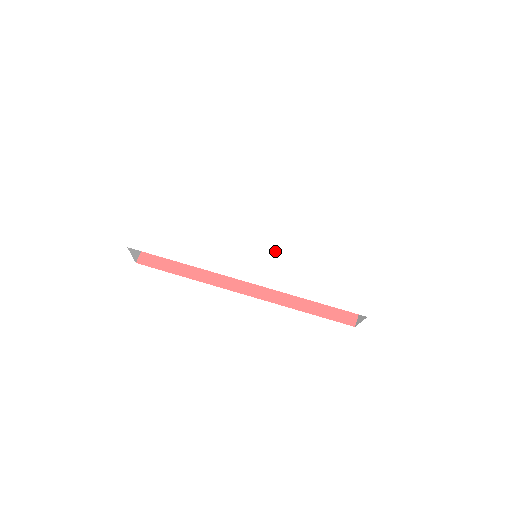
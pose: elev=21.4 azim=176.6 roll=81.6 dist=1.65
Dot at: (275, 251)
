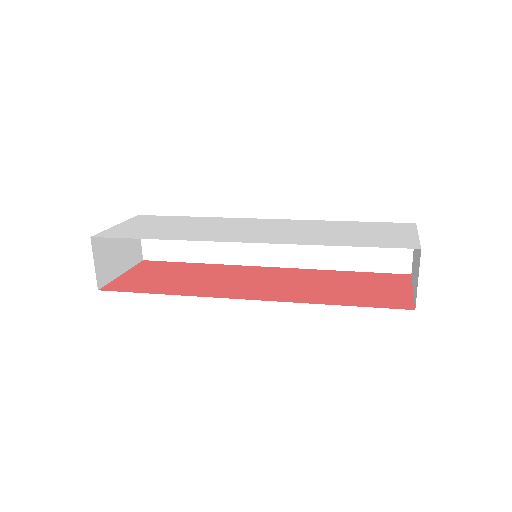
Dot at: (278, 229)
